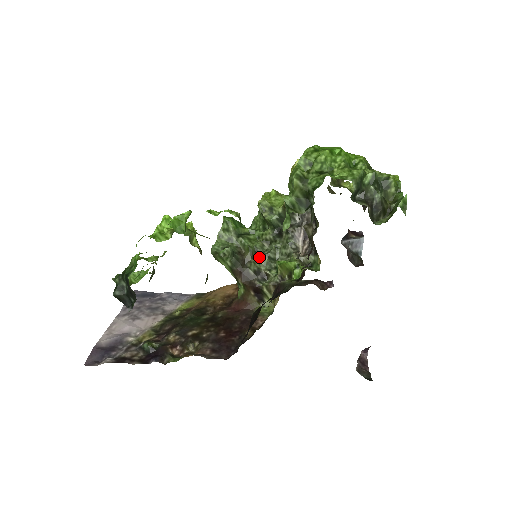
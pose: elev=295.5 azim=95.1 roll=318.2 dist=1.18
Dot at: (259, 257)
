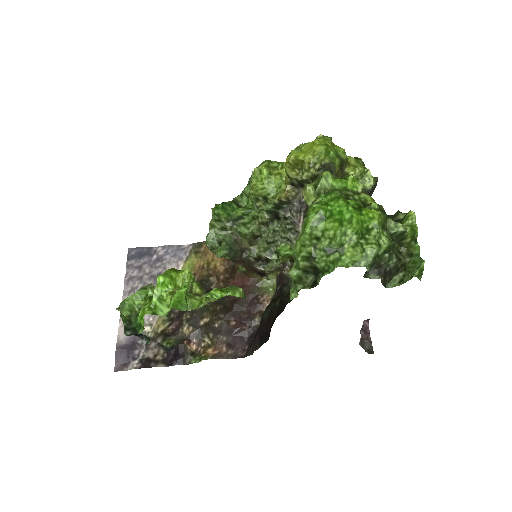
Dot at: (257, 243)
